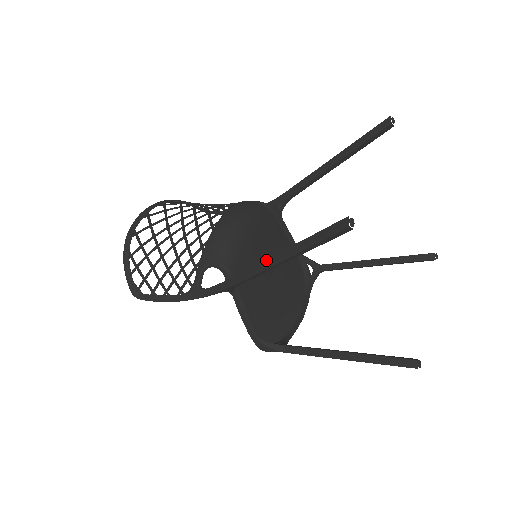
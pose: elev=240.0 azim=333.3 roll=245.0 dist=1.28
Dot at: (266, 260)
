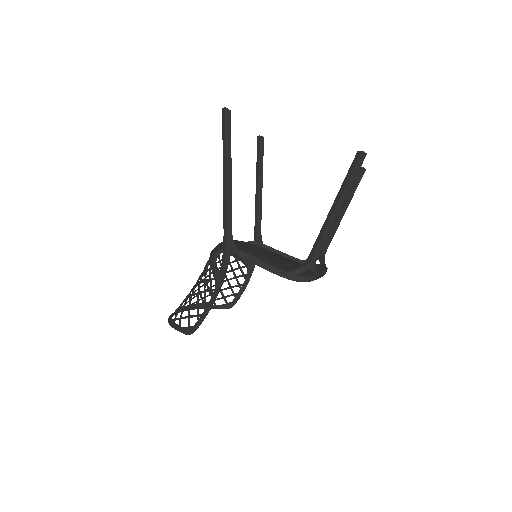
Dot at: (223, 189)
